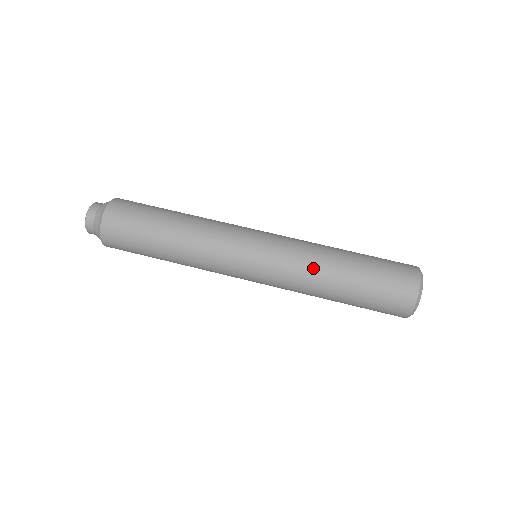
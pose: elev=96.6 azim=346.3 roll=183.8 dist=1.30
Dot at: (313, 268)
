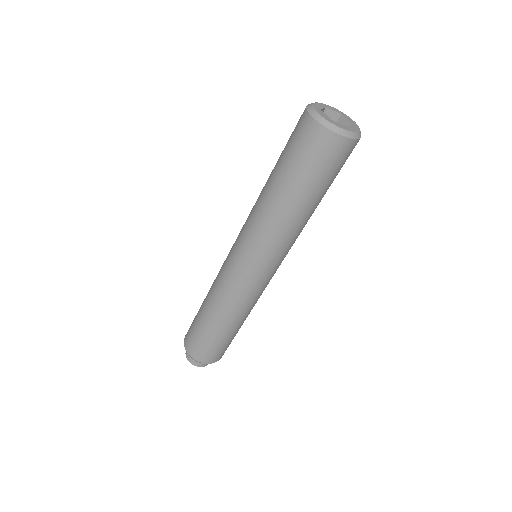
Dot at: (261, 215)
